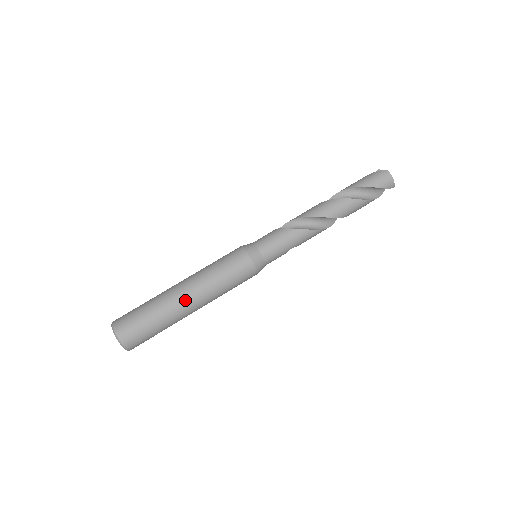
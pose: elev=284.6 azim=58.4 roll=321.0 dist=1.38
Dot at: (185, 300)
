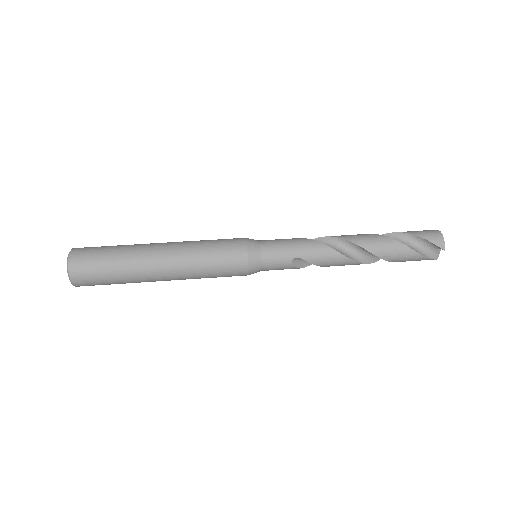
Dot at: (157, 249)
